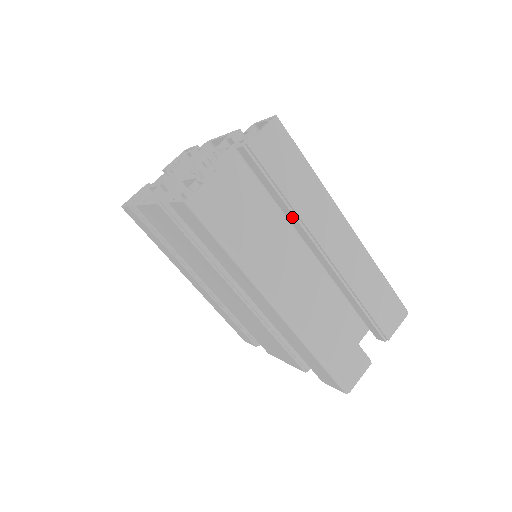
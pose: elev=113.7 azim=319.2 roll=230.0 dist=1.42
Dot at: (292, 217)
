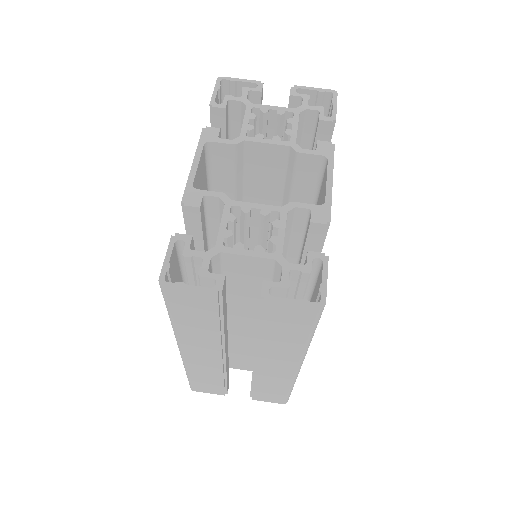
Dot at: occluded
